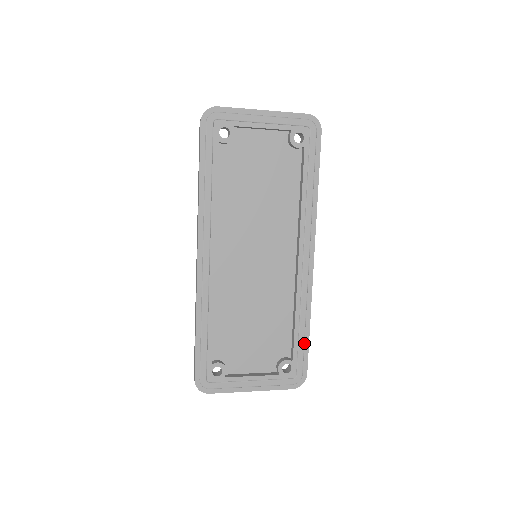
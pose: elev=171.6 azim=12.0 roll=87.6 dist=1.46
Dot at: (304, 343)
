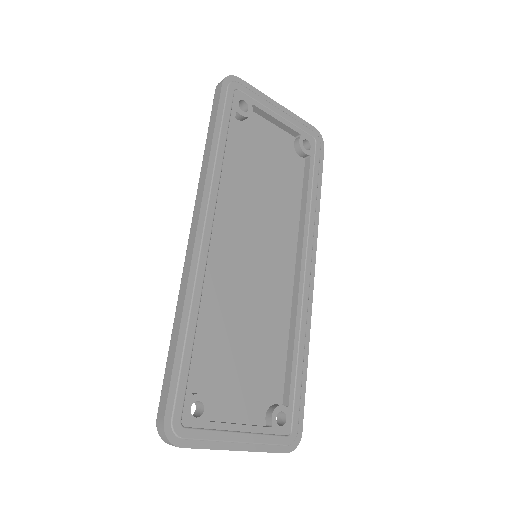
Dot at: (301, 384)
